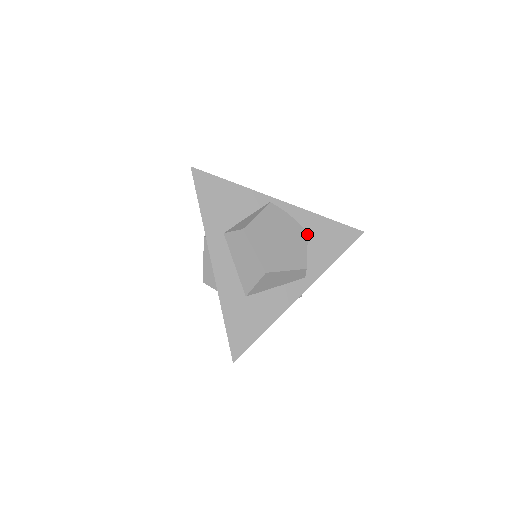
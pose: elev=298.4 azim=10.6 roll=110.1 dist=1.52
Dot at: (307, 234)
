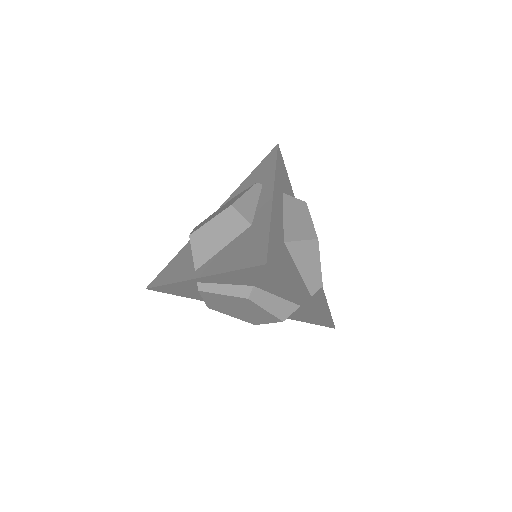
Dot at: occluded
